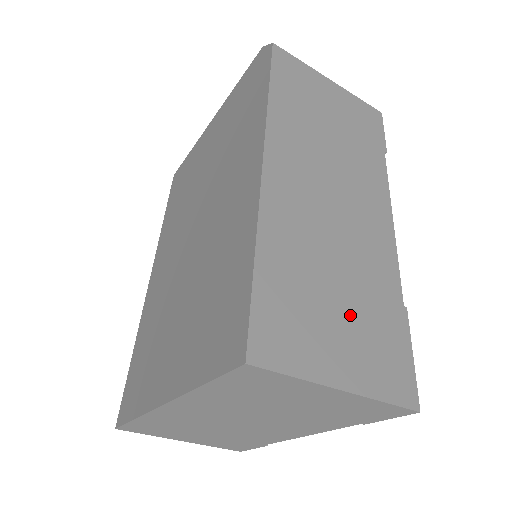
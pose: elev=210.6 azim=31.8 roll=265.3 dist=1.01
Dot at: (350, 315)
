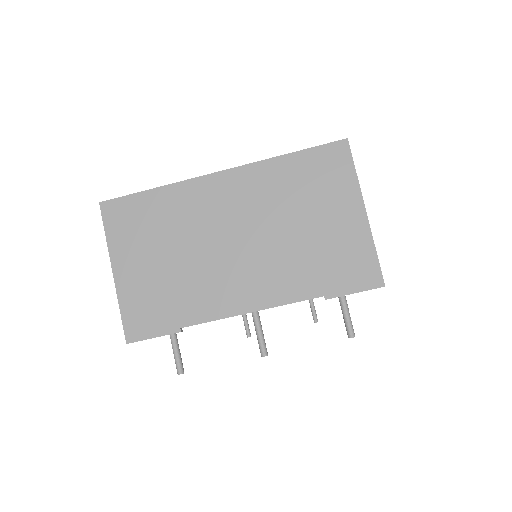
Dot at: occluded
